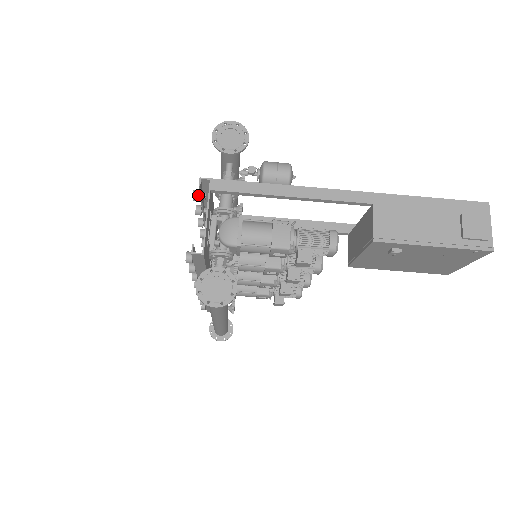
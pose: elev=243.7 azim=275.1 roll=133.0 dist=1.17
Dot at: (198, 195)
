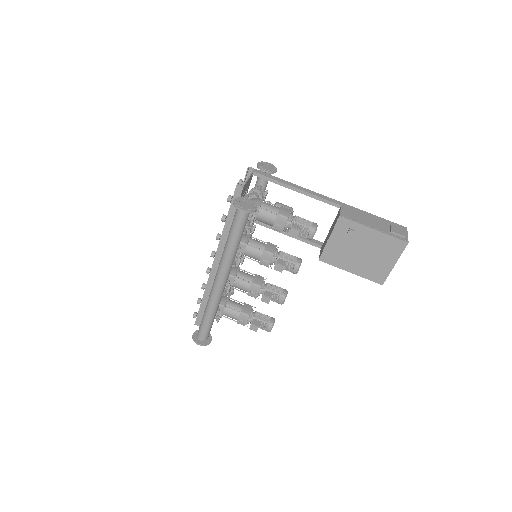
Dot at: (242, 181)
